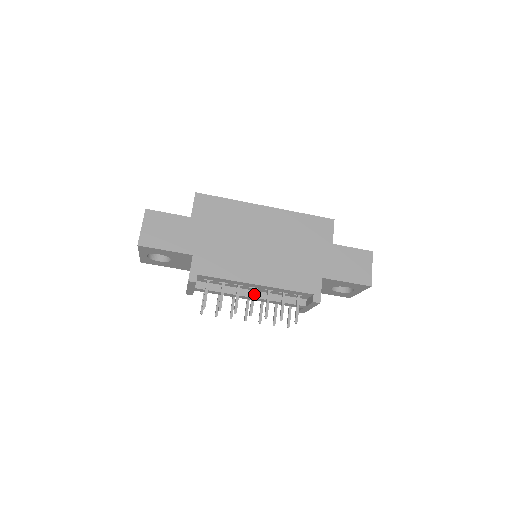
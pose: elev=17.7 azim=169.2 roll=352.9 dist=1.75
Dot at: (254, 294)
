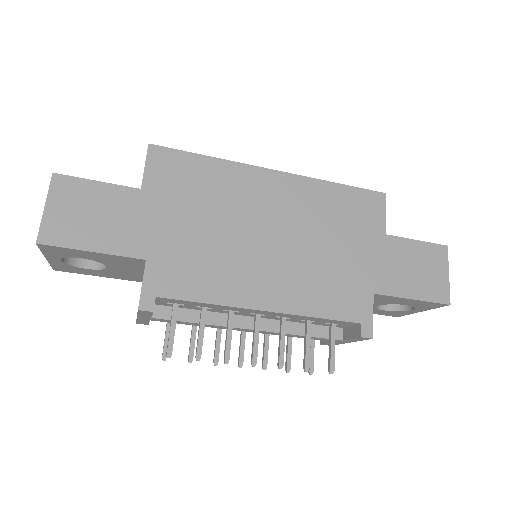
Dot at: (258, 326)
